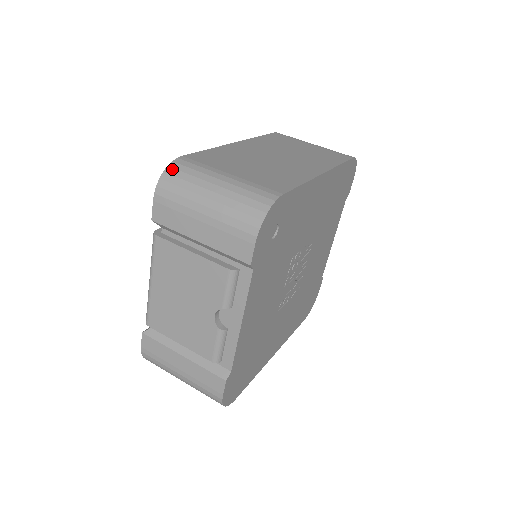
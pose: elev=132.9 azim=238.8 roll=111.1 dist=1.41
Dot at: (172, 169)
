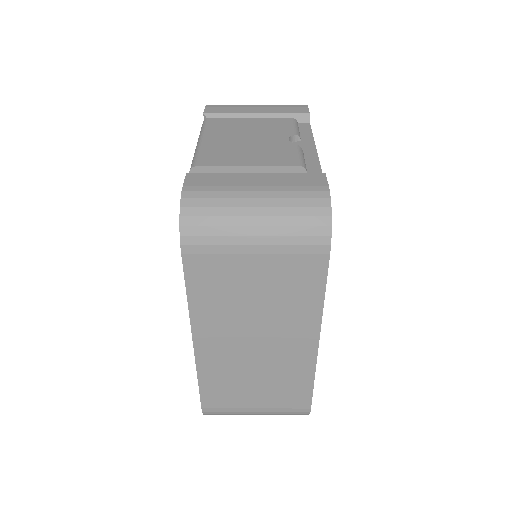
Dot at: occluded
